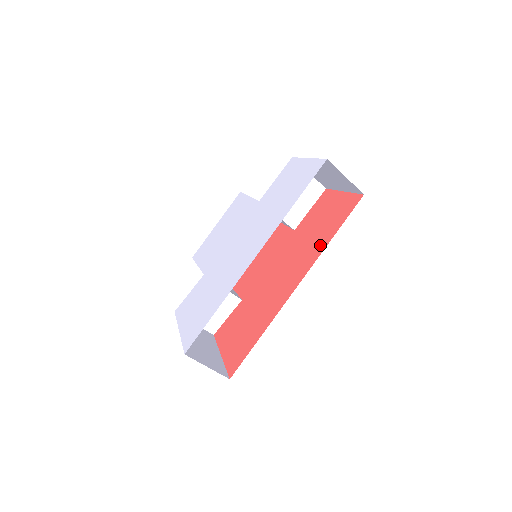
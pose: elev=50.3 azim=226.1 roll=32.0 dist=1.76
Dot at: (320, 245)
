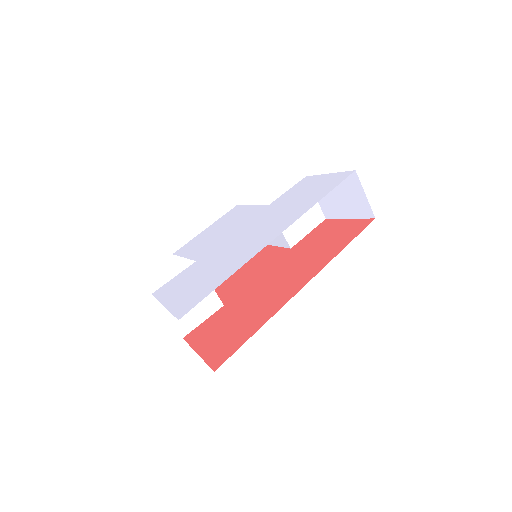
Dot at: (329, 255)
